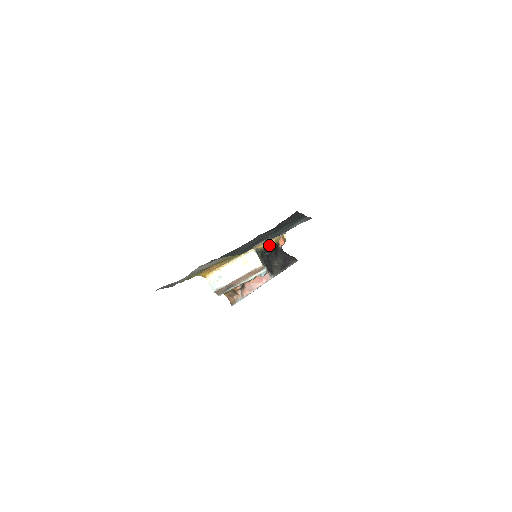
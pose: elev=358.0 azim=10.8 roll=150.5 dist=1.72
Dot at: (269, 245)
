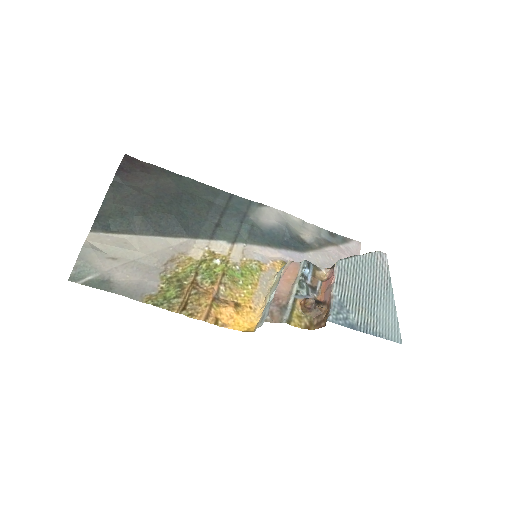
Dot at: occluded
